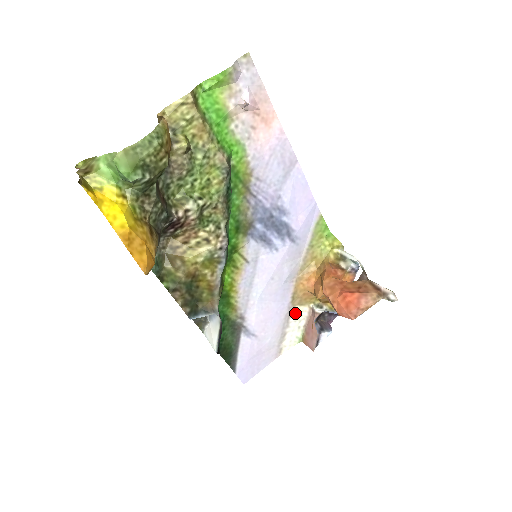
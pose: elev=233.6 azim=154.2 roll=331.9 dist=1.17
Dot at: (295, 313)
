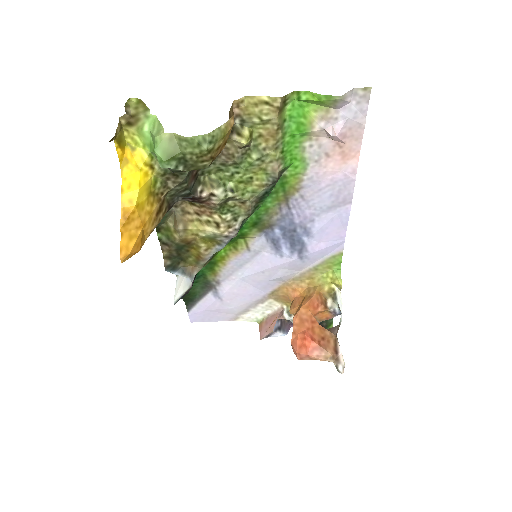
Dot at: (267, 302)
